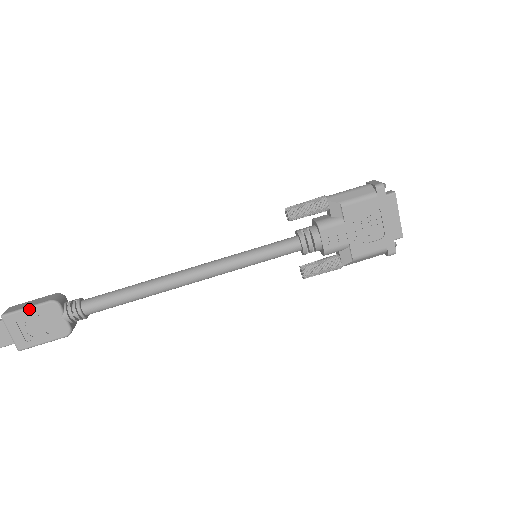
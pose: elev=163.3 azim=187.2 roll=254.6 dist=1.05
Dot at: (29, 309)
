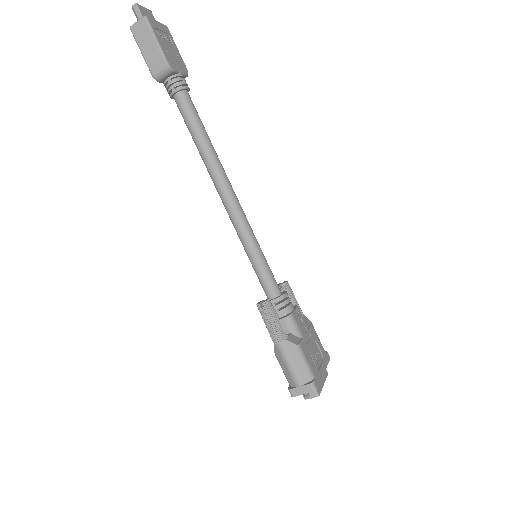
Dot at: (178, 51)
